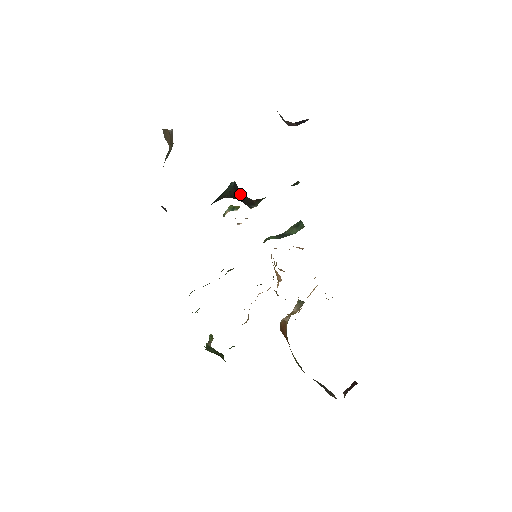
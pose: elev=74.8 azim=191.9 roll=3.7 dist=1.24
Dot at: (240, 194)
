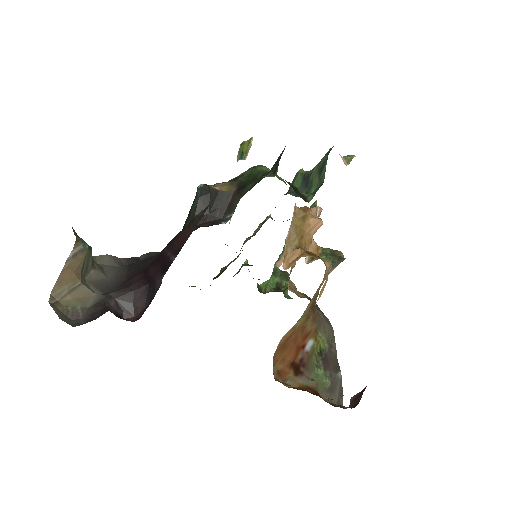
Dot at: (213, 197)
